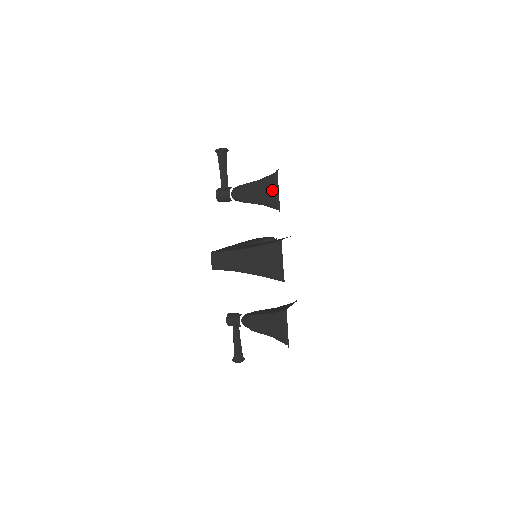
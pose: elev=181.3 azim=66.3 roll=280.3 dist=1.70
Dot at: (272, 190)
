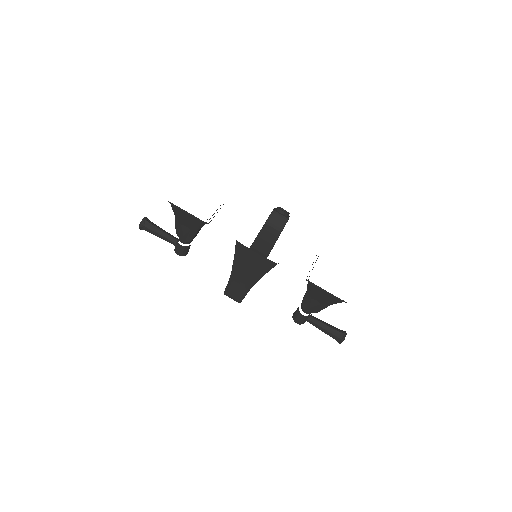
Dot at: (186, 216)
